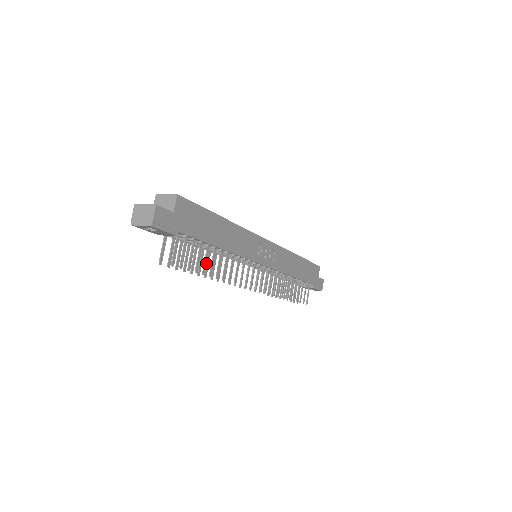
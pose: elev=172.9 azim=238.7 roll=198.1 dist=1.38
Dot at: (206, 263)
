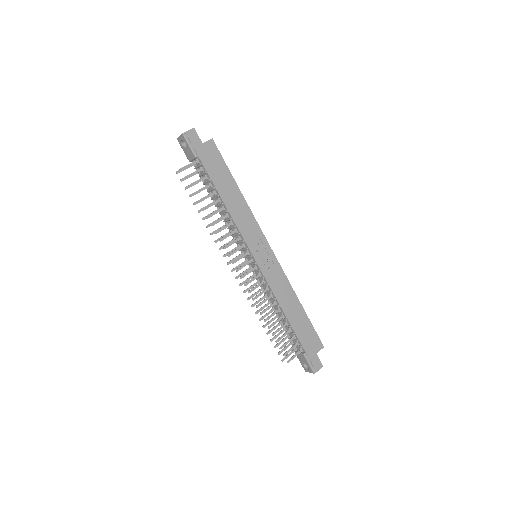
Dot at: occluded
